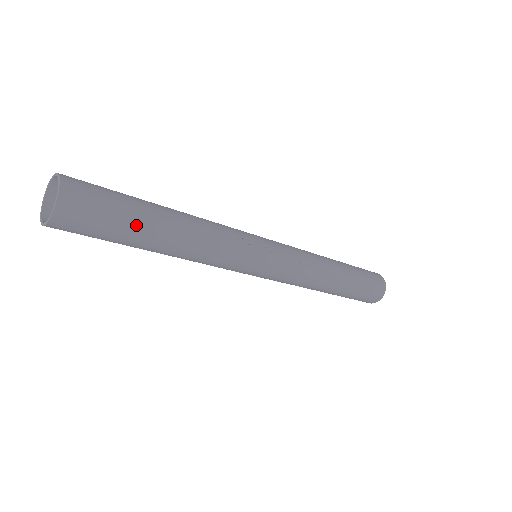
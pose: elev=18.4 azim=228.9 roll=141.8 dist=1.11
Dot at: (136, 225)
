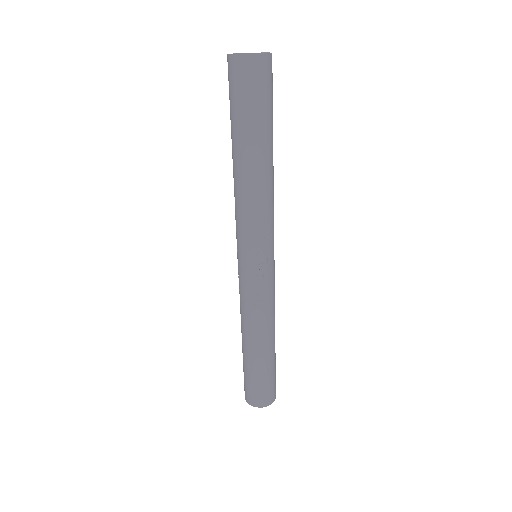
Dot at: occluded
